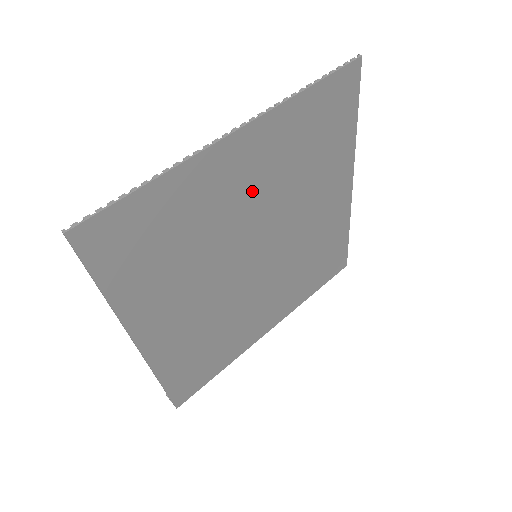
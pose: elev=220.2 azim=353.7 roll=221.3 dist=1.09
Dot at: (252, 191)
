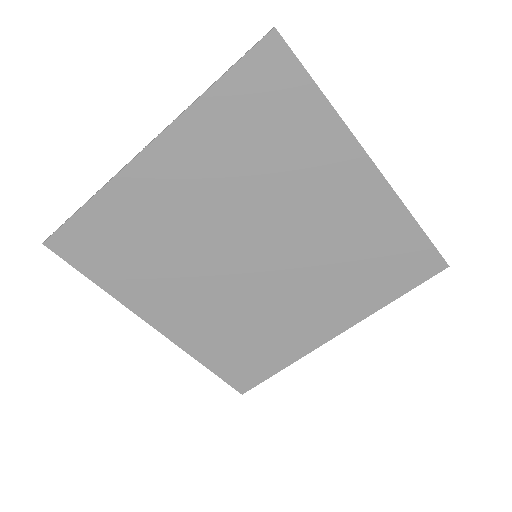
Dot at: (202, 196)
